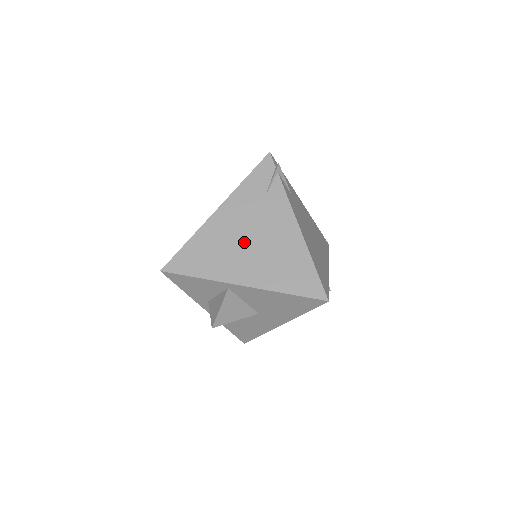
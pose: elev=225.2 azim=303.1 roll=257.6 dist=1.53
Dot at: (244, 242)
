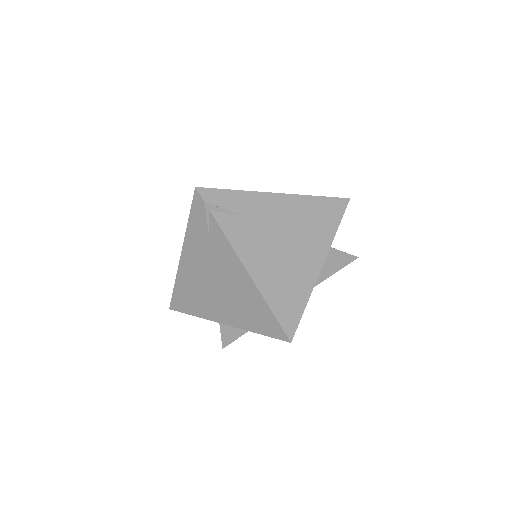
Dot at: (210, 285)
